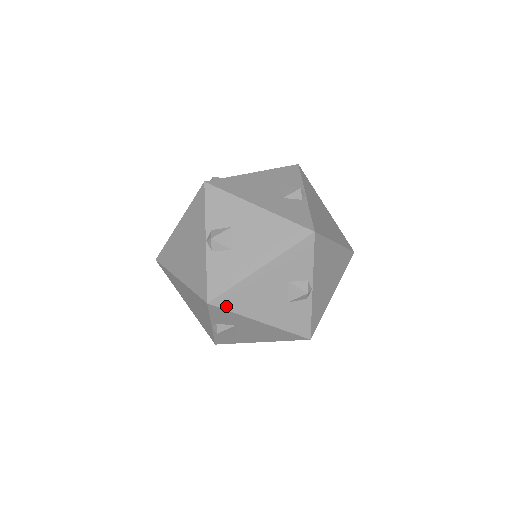
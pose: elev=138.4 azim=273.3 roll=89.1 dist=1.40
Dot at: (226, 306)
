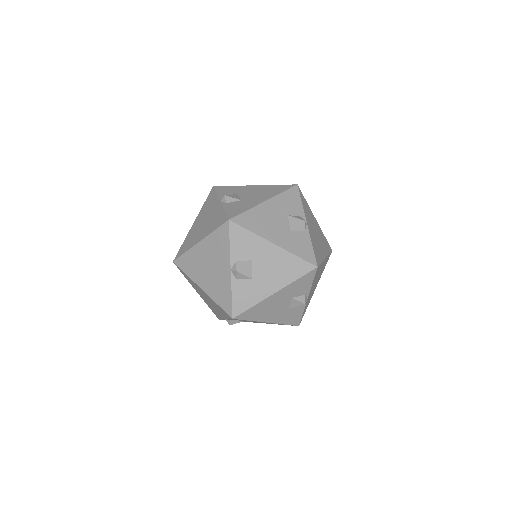
Dot at: (245, 318)
